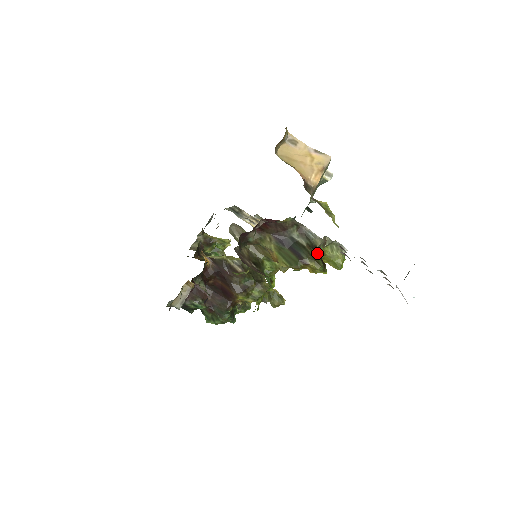
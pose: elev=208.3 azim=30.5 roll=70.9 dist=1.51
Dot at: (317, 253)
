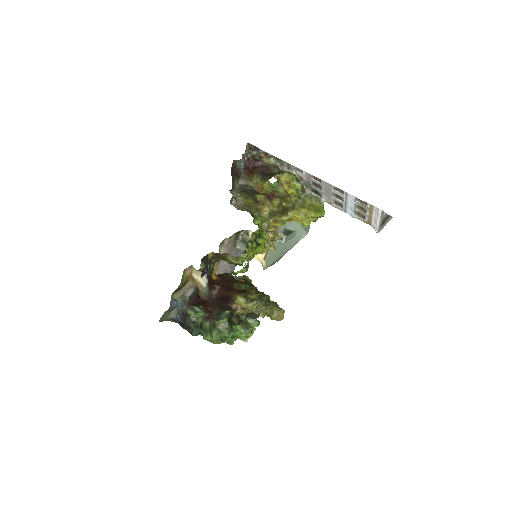
Dot at: occluded
